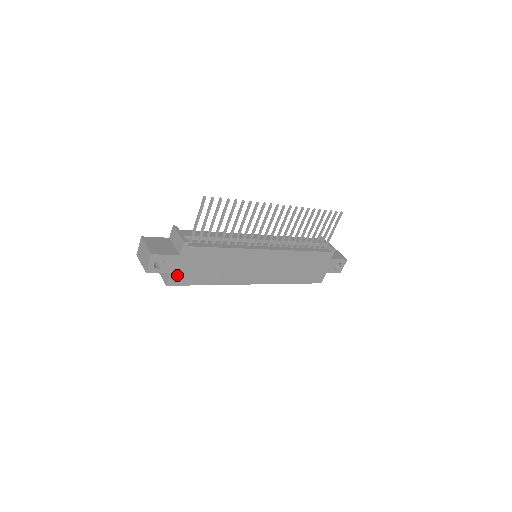
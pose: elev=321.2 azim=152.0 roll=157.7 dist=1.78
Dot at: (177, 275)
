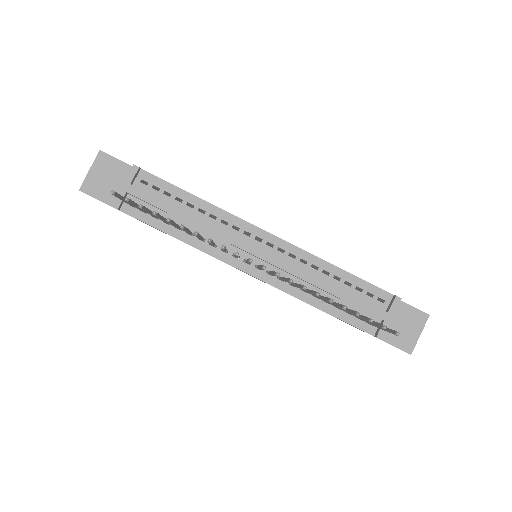
Dot at: occluded
